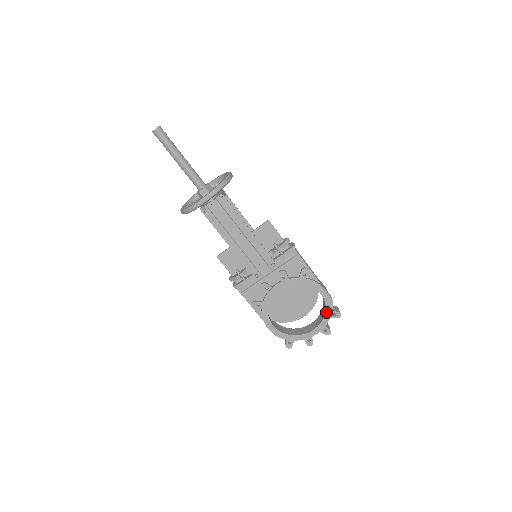
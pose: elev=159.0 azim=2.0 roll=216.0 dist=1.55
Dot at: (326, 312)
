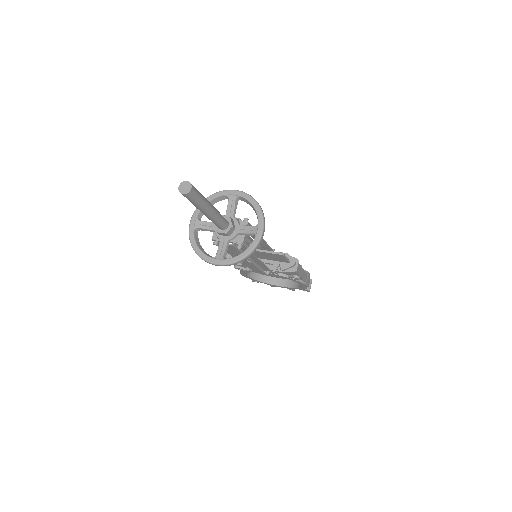
Dot at: (298, 288)
